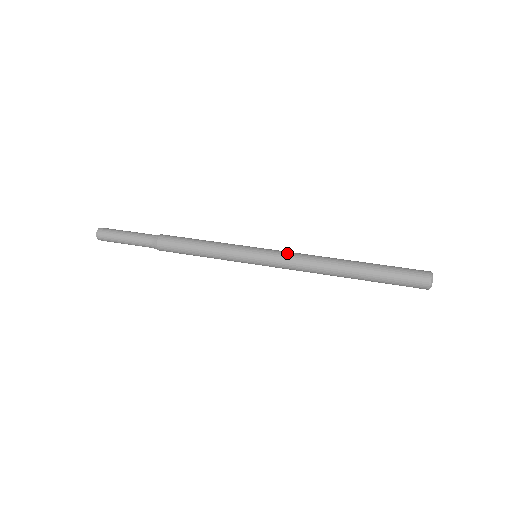
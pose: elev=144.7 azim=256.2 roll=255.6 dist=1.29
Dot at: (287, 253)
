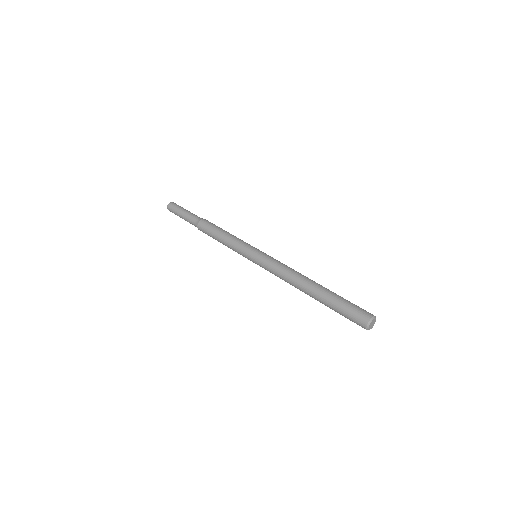
Dot at: (275, 261)
